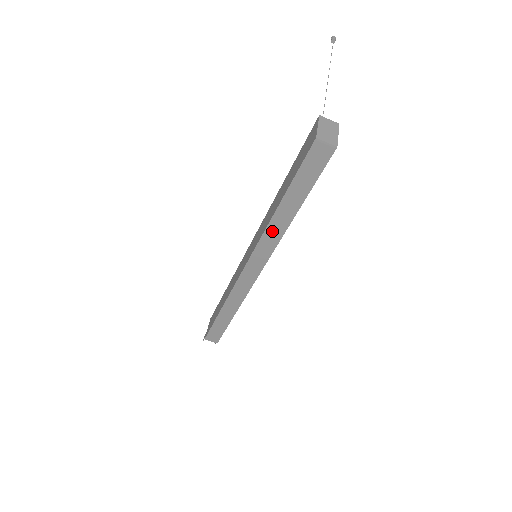
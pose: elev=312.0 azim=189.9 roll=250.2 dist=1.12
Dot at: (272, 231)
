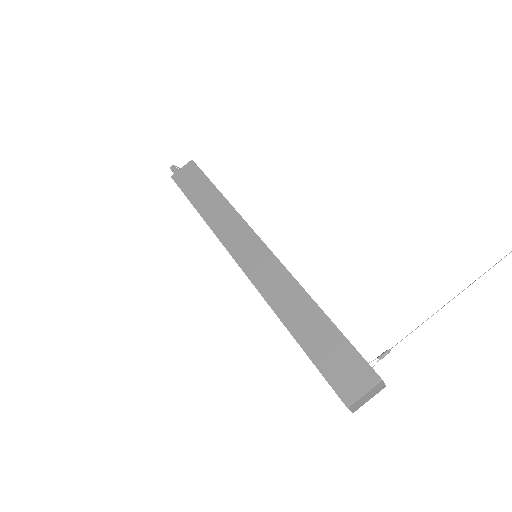
Dot at: (273, 310)
